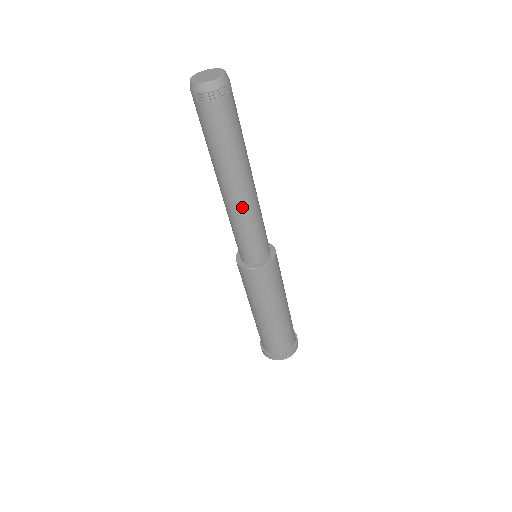
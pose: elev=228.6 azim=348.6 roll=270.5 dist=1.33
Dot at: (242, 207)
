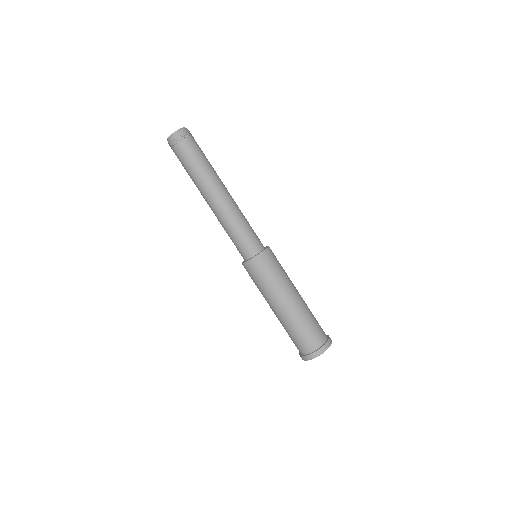
Dot at: (223, 210)
